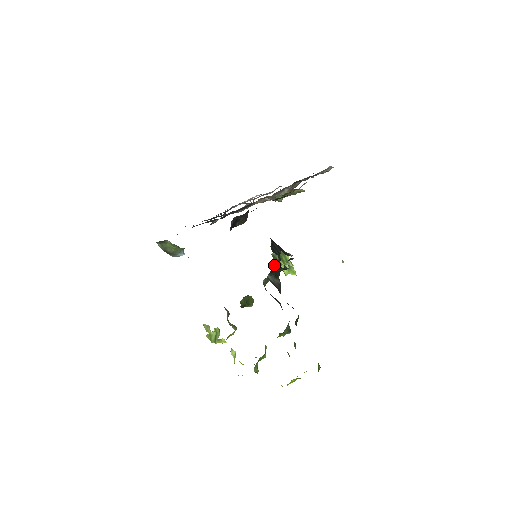
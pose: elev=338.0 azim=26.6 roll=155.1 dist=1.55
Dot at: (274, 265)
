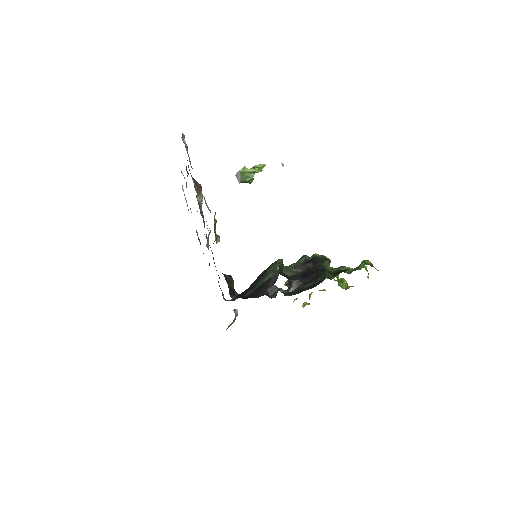
Dot at: occluded
